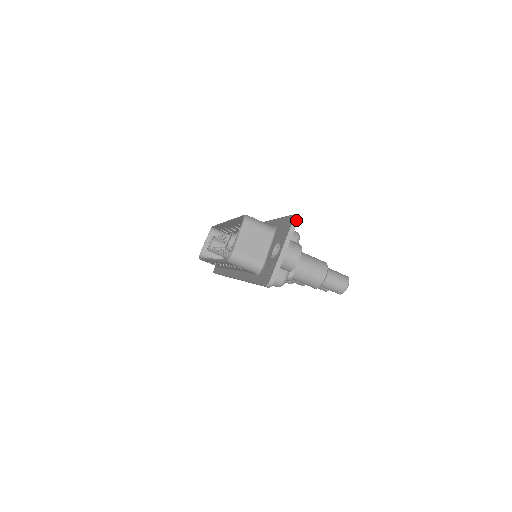
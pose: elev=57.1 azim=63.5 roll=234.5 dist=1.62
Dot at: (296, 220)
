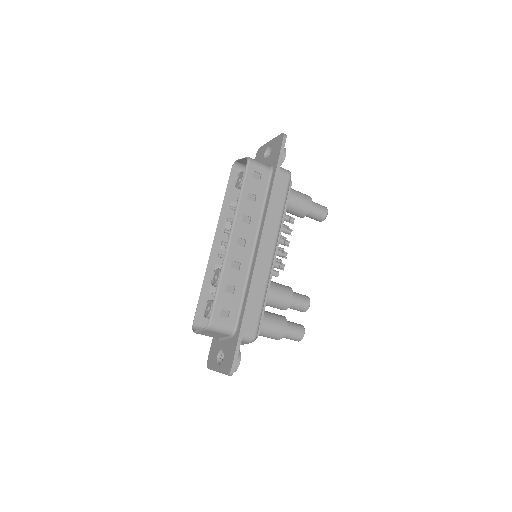
Dot at: (230, 375)
